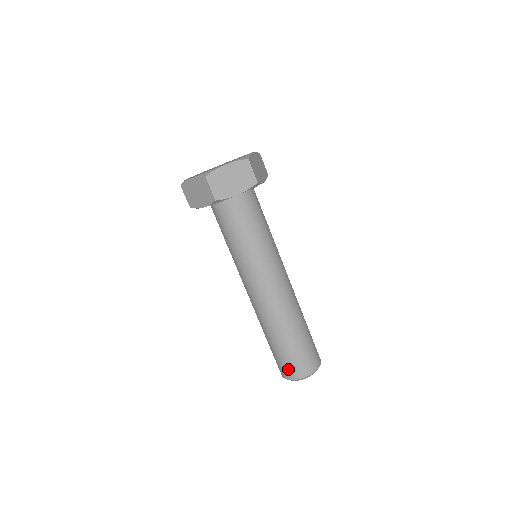
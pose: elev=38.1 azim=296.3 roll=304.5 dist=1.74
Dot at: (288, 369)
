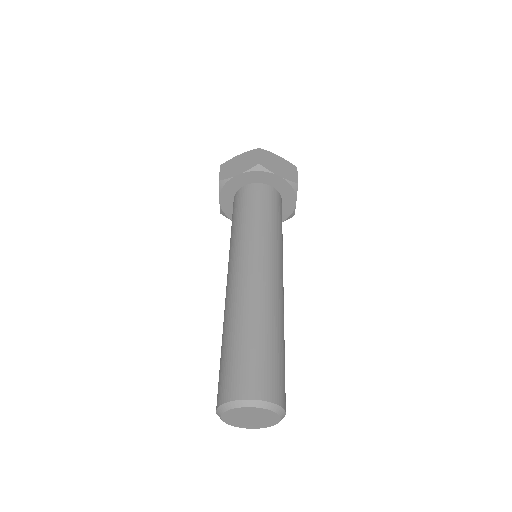
Dot at: (243, 378)
